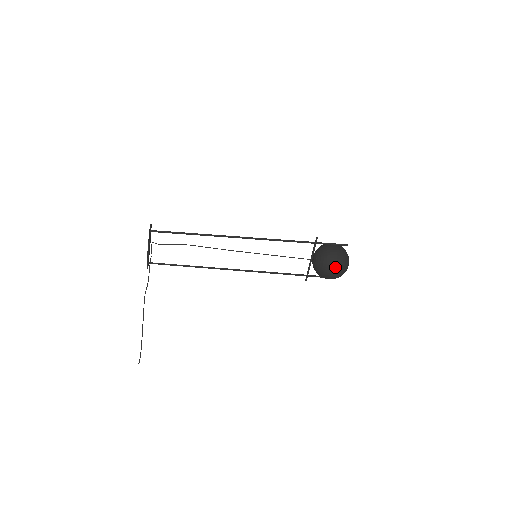
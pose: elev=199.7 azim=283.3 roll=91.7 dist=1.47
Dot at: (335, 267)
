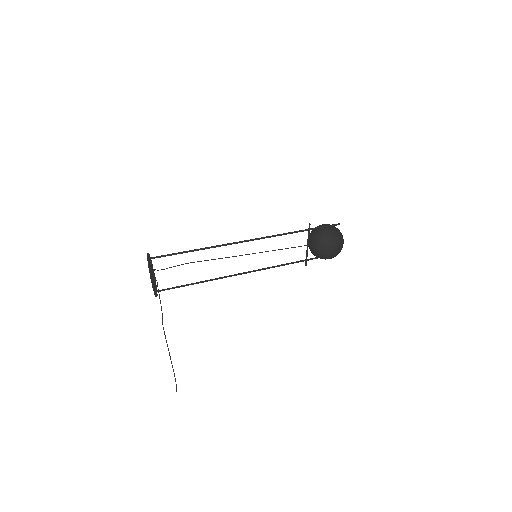
Dot at: (333, 248)
